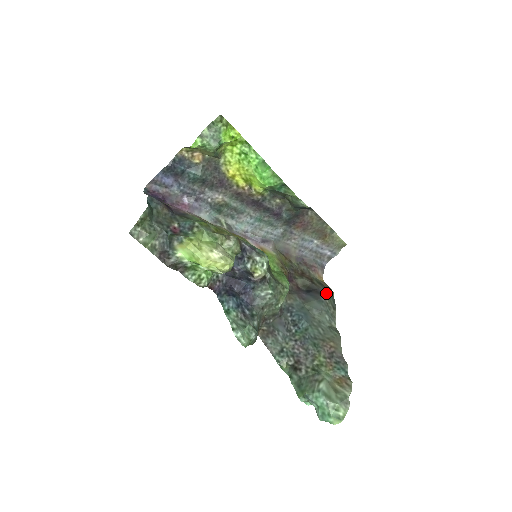
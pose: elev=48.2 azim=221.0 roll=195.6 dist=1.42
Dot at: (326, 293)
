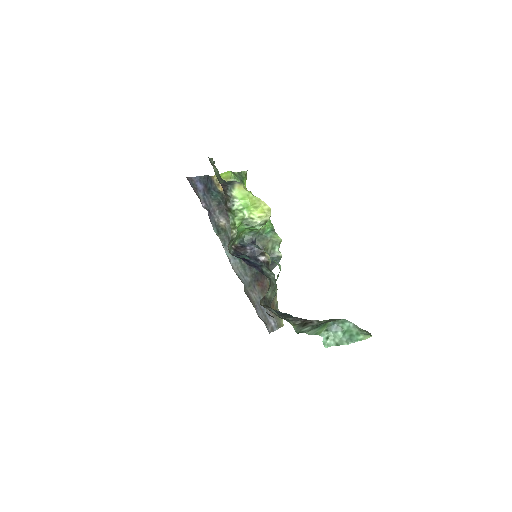
Dot at: occluded
